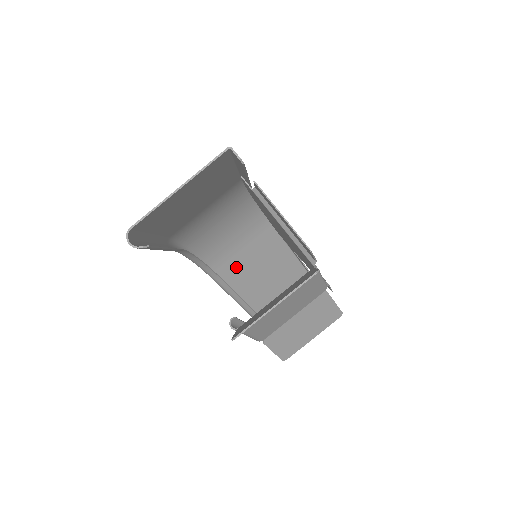
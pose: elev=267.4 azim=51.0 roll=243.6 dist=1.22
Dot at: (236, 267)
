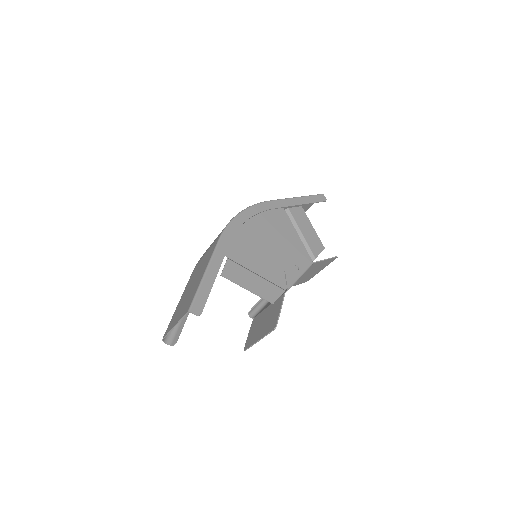
Dot at: occluded
